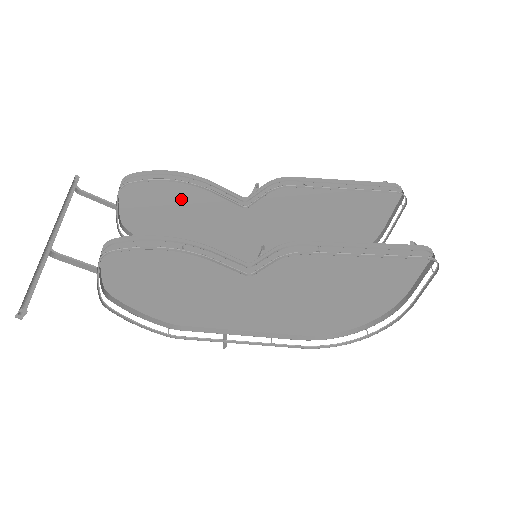
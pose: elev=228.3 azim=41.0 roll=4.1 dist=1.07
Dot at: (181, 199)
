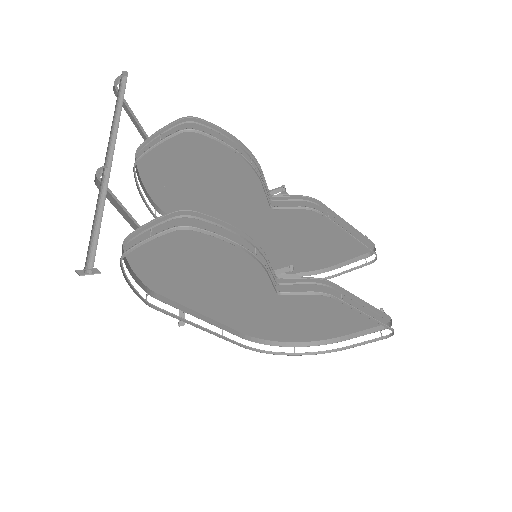
Dot at: (219, 165)
